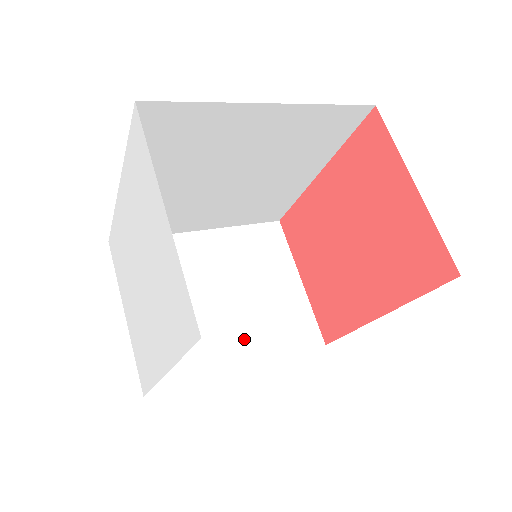
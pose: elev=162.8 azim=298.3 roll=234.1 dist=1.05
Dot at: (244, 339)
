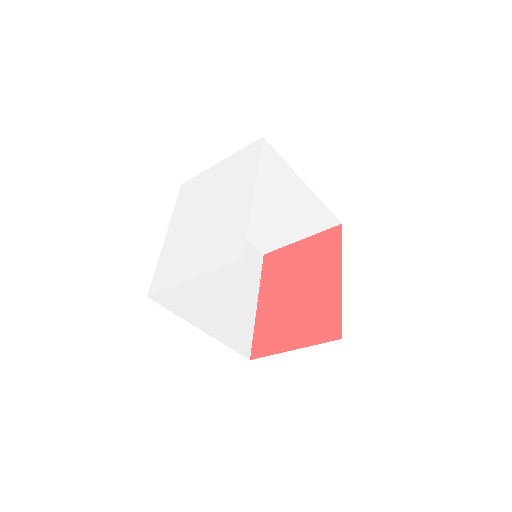
Dot at: occluded
